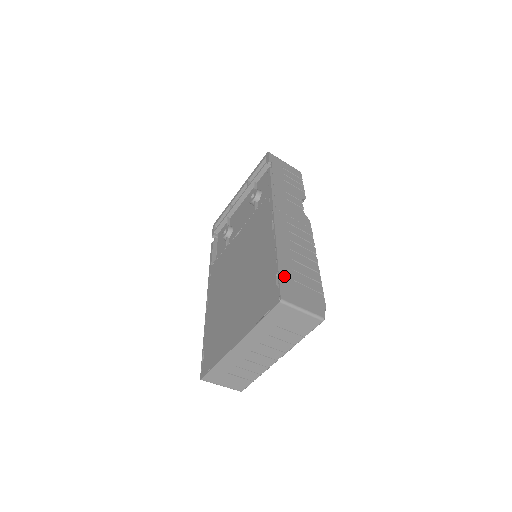
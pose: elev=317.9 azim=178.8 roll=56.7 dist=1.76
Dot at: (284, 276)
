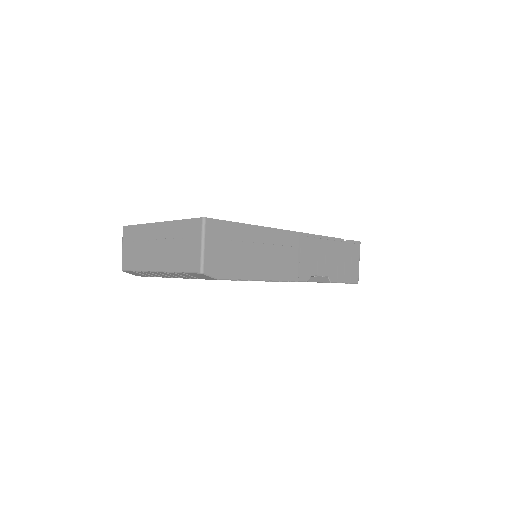
Dot at: (231, 228)
